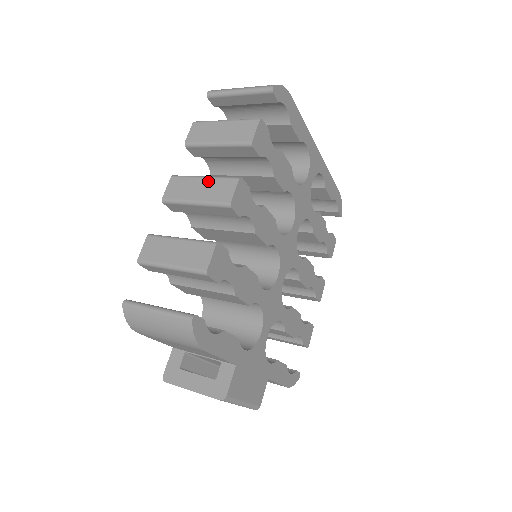
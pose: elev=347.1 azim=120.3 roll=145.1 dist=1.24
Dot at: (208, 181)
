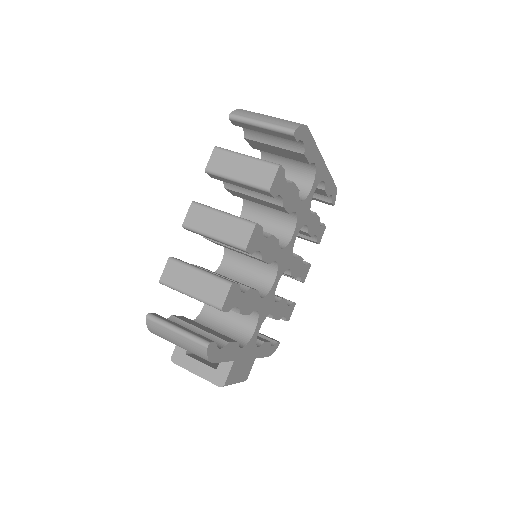
Dot at: (227, 219)
